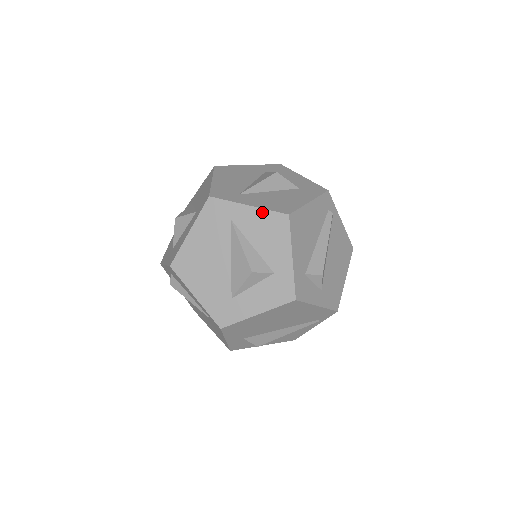
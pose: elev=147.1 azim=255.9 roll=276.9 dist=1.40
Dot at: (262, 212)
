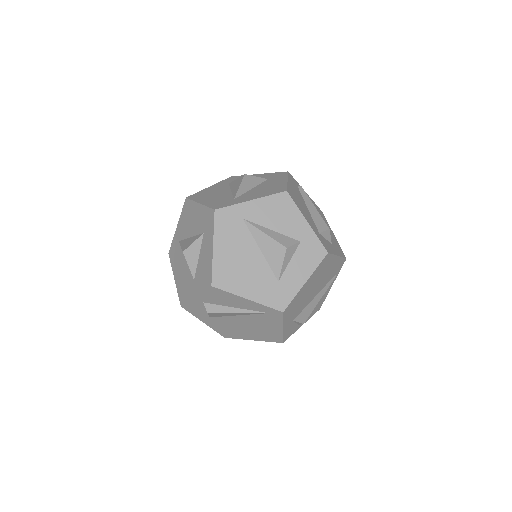
Dot at: (265, 200)
